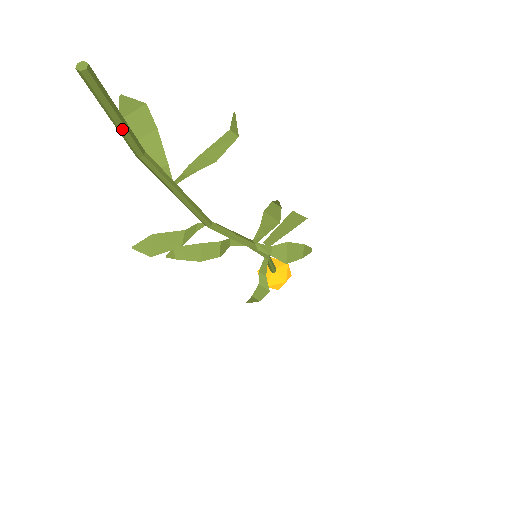
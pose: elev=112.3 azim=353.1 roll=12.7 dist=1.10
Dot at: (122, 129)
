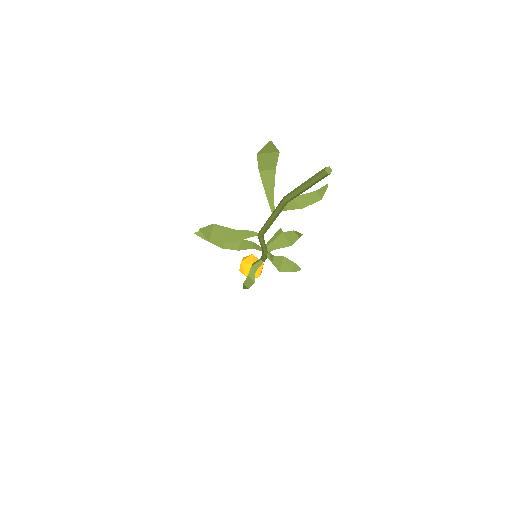
Dot at: (301, 192)
